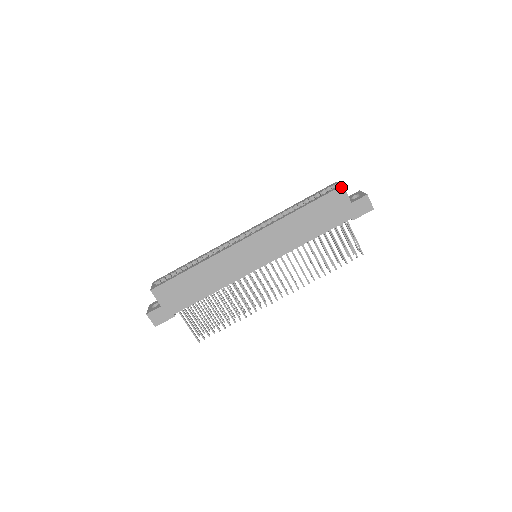
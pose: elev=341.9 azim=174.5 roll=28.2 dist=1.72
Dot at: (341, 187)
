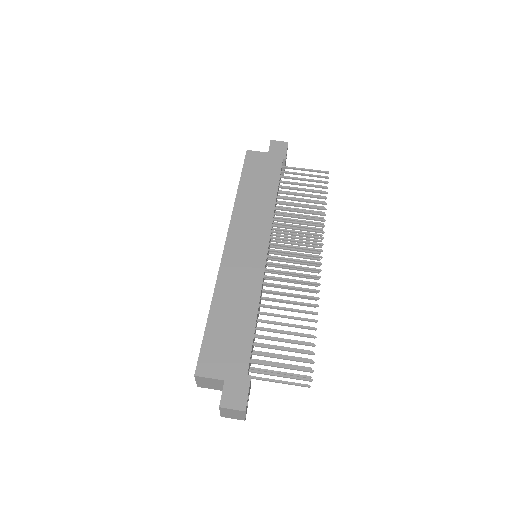
Dot at: (247, 152)
